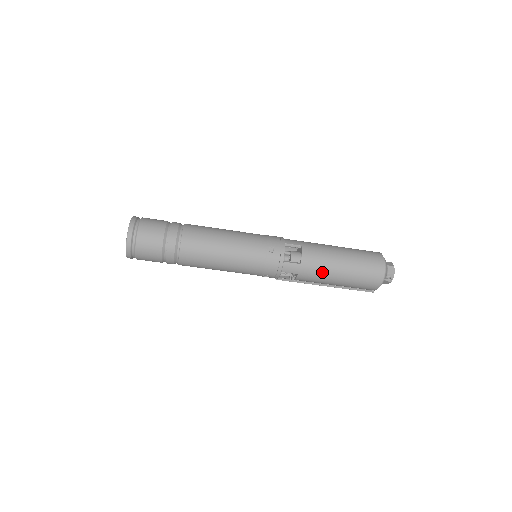
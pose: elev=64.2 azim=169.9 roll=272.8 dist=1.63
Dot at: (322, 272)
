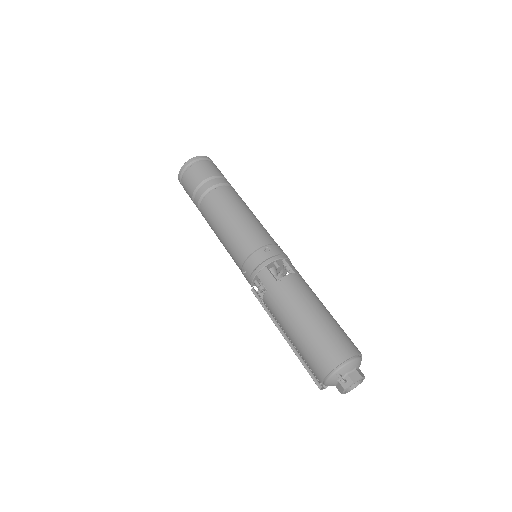
Dot at: (287, 306)
